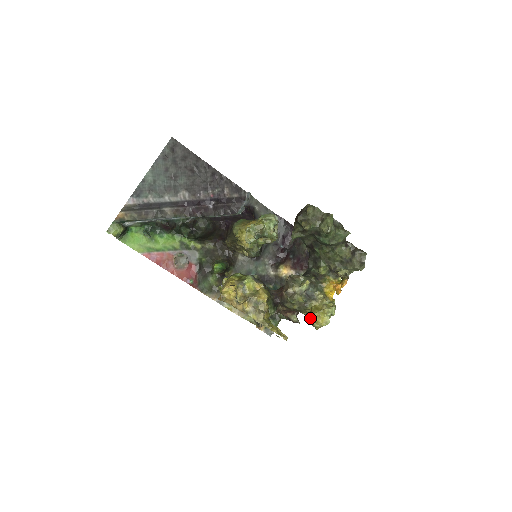
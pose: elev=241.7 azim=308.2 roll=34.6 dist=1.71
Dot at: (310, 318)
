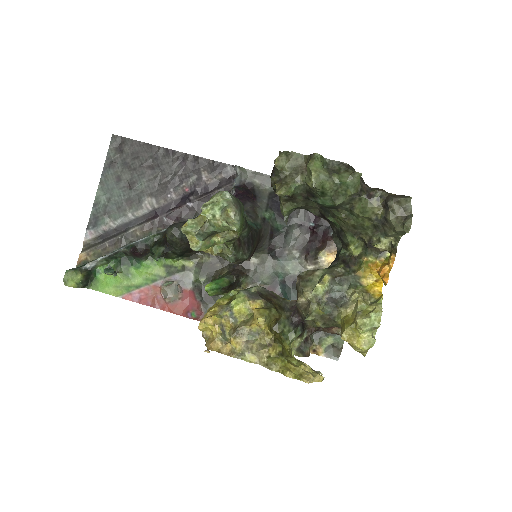
Dot at: occluded
